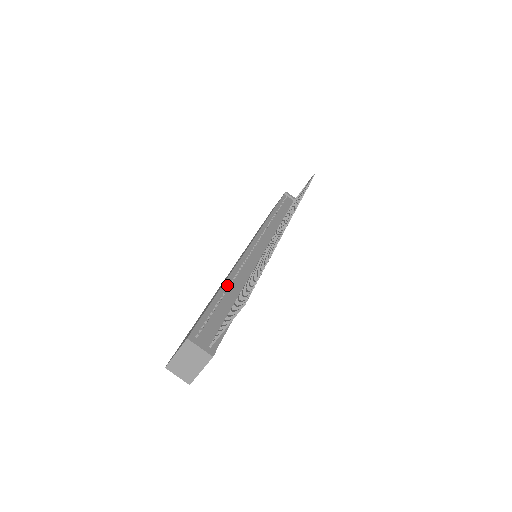
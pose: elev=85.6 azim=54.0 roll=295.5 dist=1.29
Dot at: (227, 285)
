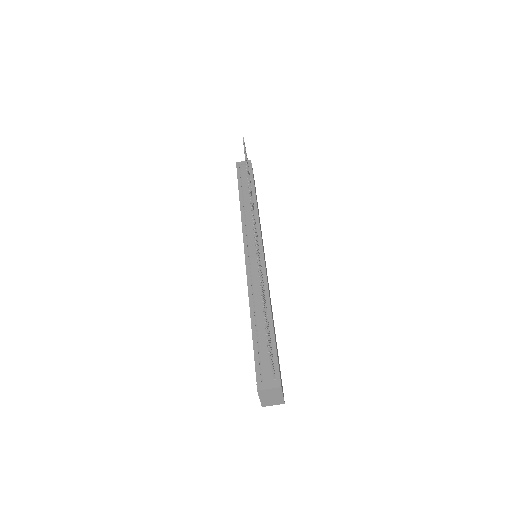
Dot at: (253, 315)
